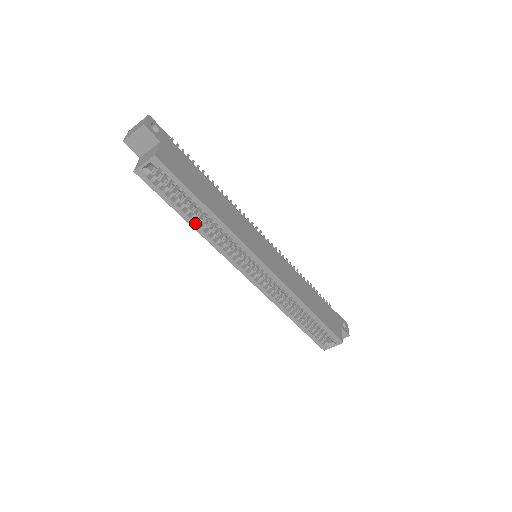
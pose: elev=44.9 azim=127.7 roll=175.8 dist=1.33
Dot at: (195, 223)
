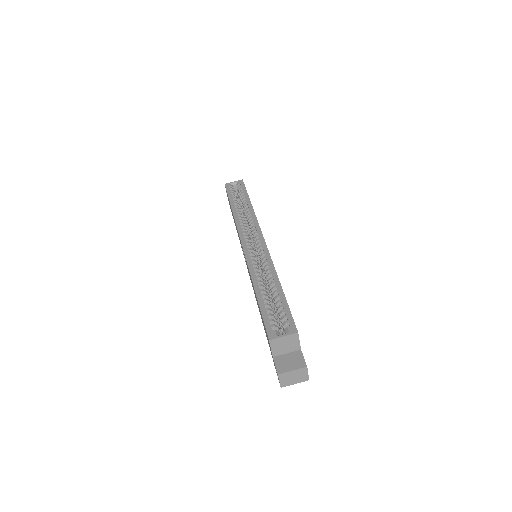
Dot at: (235, 208)
